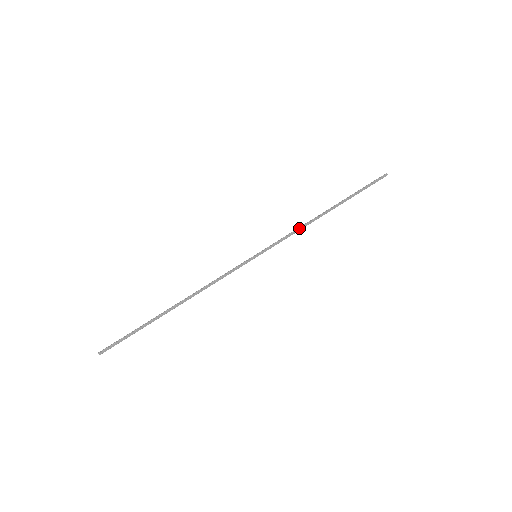
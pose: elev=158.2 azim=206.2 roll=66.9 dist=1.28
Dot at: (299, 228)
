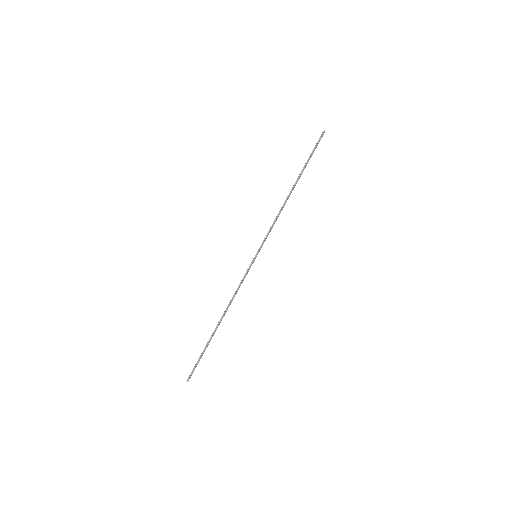
Dot at: (277, 217)
